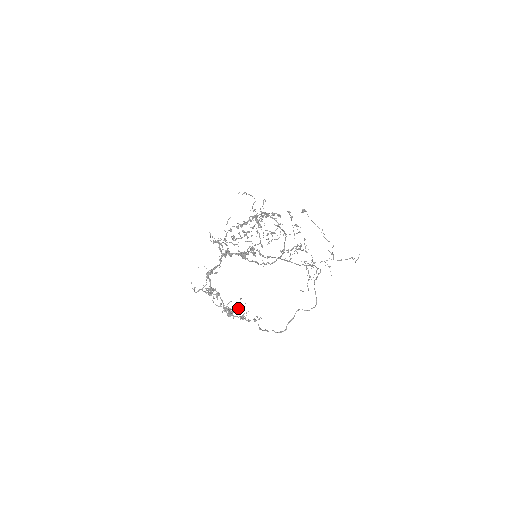
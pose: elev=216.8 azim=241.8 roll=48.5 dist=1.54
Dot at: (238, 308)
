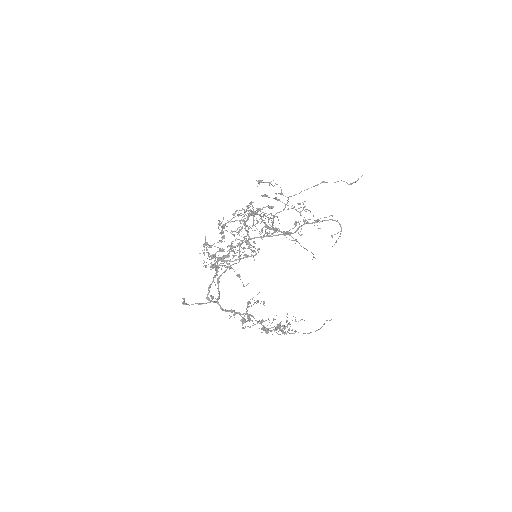
Dot at: (317, 330)
